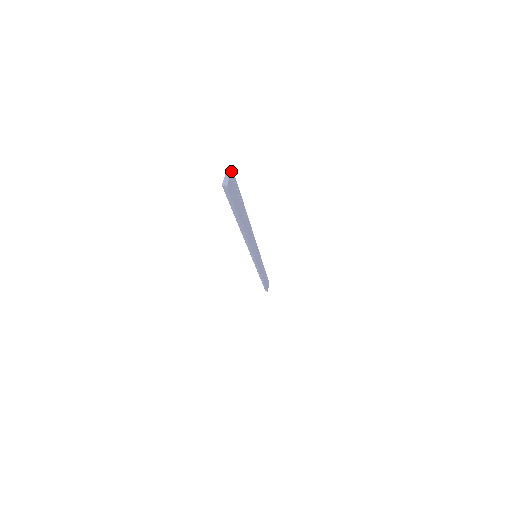
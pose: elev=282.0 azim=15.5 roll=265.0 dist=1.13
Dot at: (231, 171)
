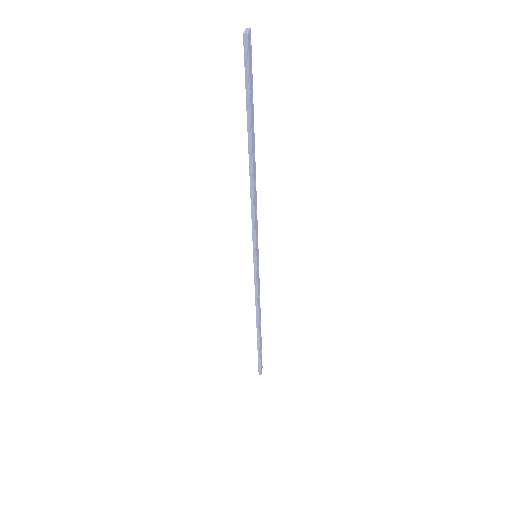
Dot at: (250, 29)
